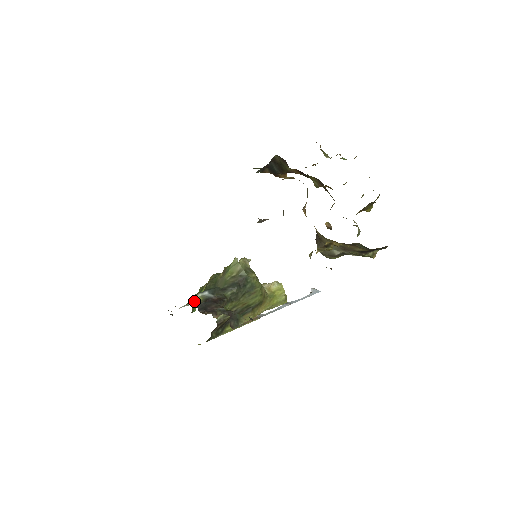
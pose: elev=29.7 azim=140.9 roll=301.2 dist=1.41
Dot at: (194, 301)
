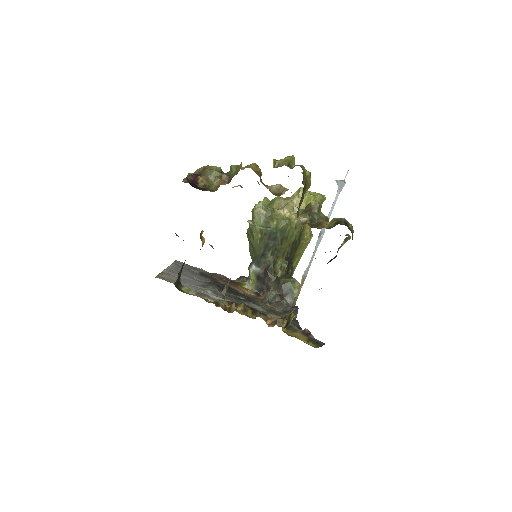
Dot at: (251, 280)
